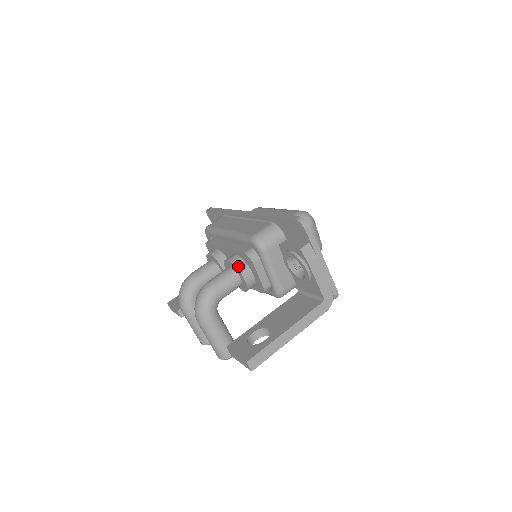
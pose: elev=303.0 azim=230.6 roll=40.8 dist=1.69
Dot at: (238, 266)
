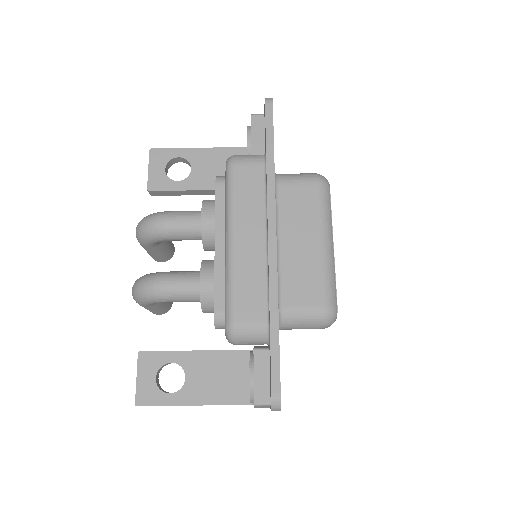
Dot at: (204, 303)
